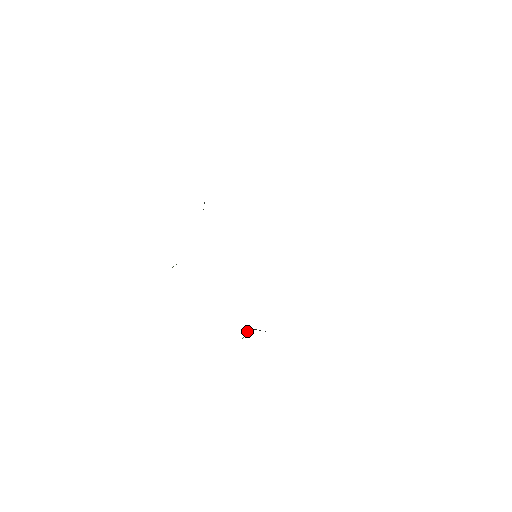
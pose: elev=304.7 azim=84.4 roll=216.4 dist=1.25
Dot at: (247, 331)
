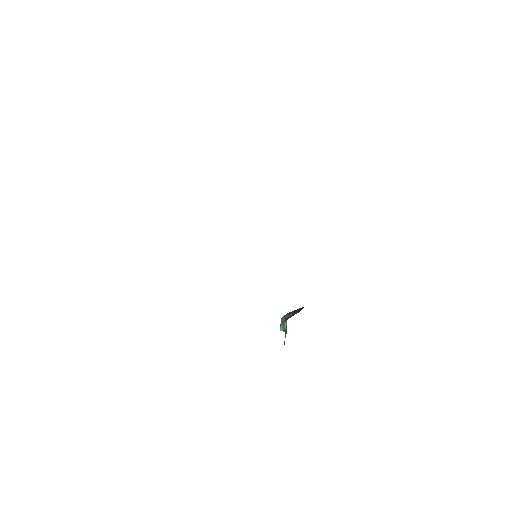
Dot at: (286, 323)
